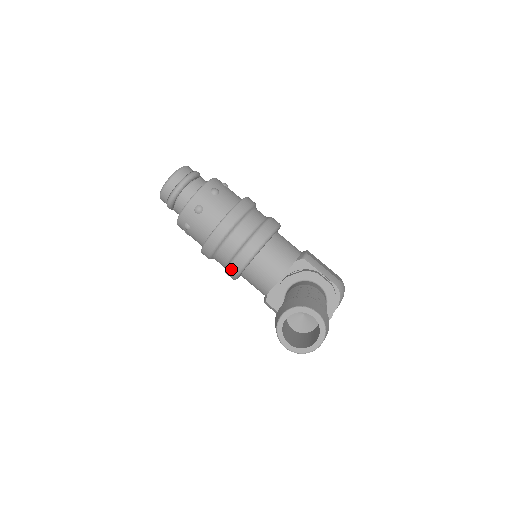
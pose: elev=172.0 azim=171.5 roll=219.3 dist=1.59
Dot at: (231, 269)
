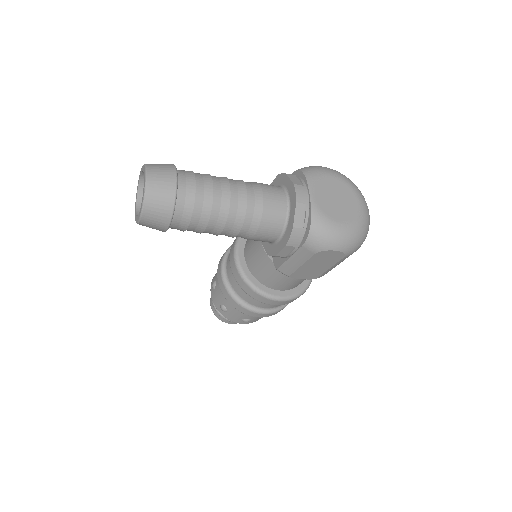
Dot at: (242, 287)
